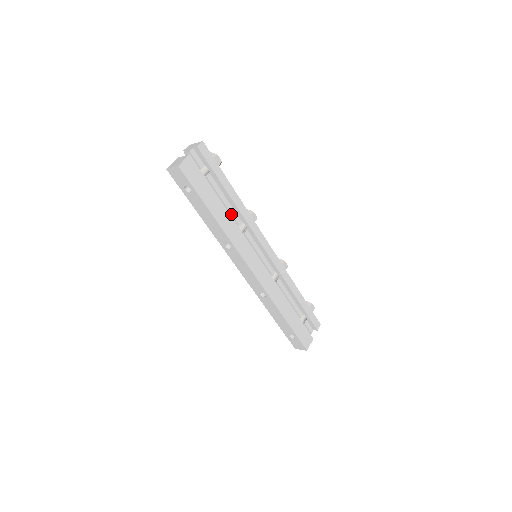
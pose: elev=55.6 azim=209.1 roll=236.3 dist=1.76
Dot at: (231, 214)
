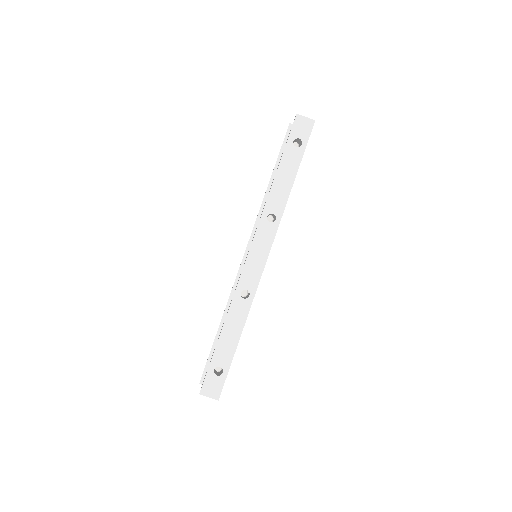
Dot at: occluded
